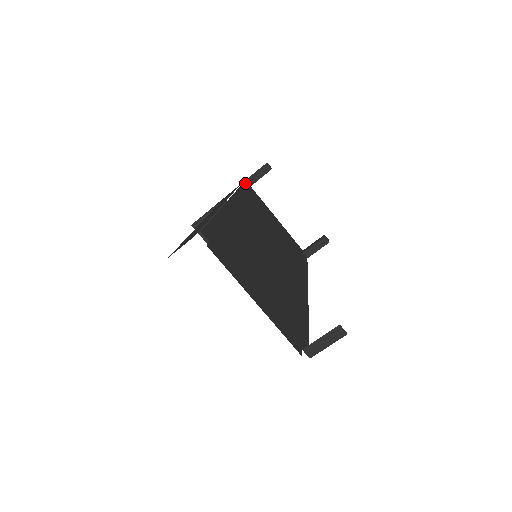
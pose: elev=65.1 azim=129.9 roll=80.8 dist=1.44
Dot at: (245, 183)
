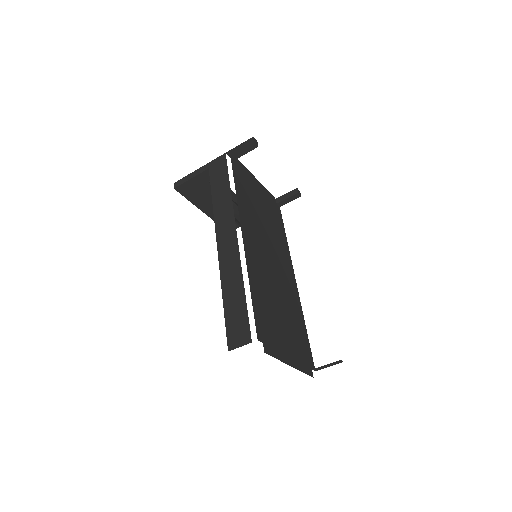
Dot at: (232, 159)
